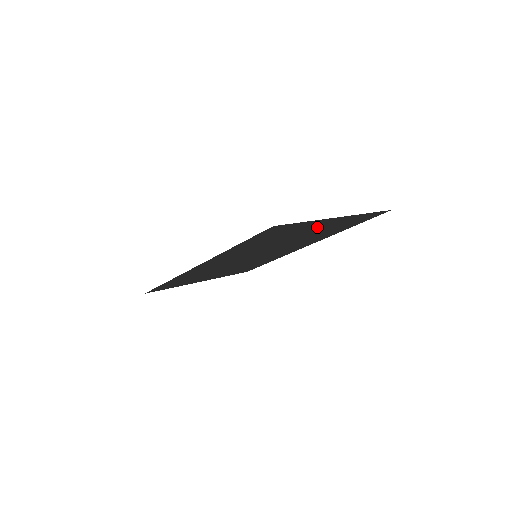
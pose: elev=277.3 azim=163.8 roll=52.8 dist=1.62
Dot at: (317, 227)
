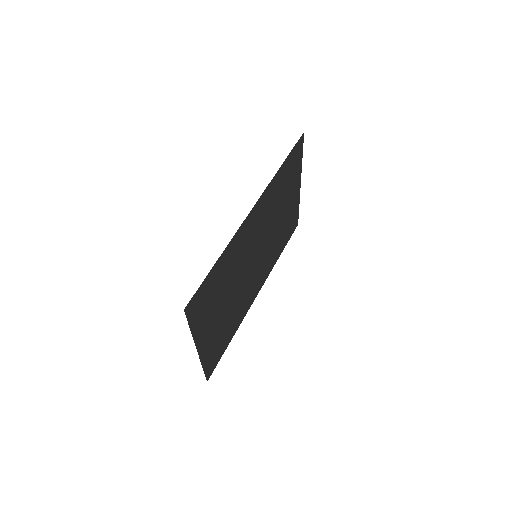
Dot at: (291, 198)
